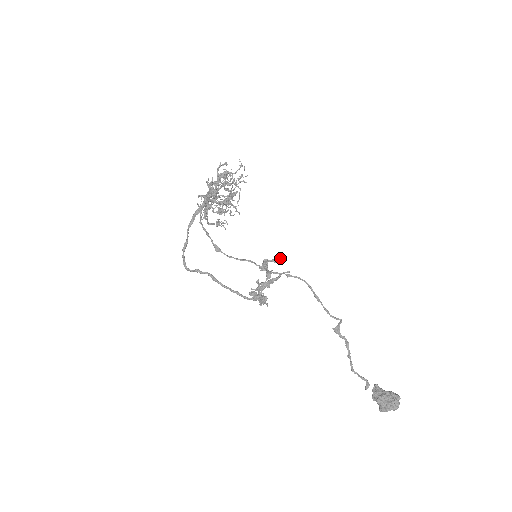
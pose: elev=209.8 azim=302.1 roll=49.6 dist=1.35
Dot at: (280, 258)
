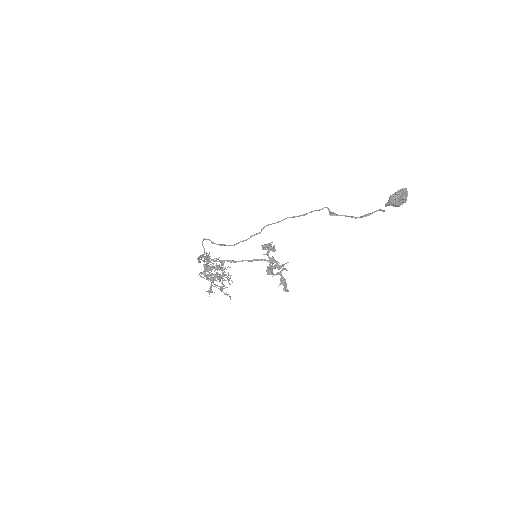
Dot at: occluded
